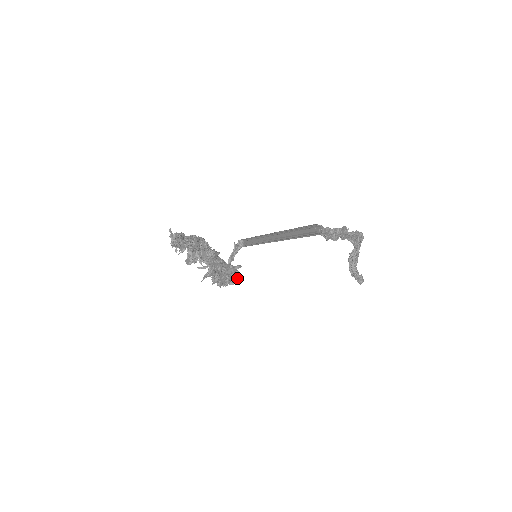
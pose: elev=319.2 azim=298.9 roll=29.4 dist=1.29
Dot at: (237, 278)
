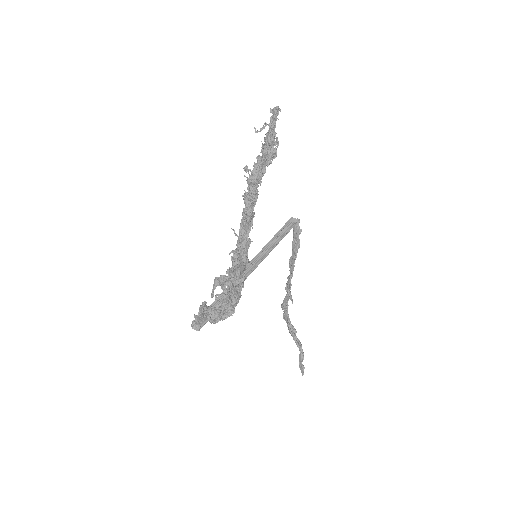
Dot at: (240, 292)
